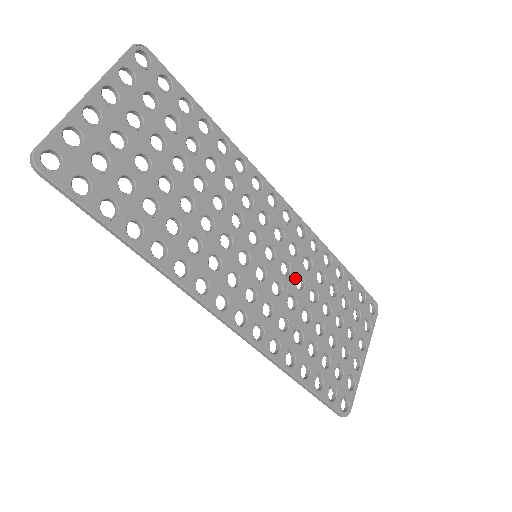
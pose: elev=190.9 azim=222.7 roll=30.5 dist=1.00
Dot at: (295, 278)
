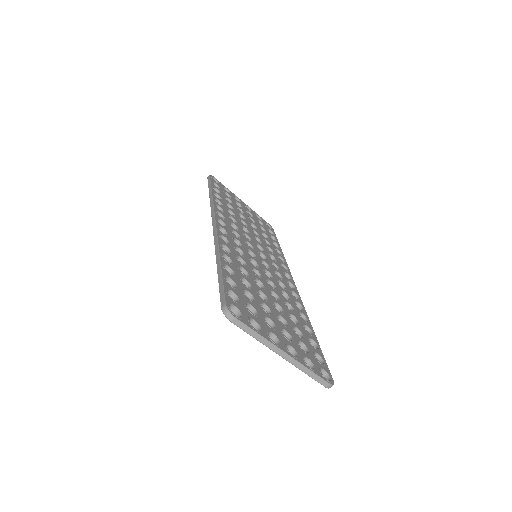
Dot at: (270, 280)
